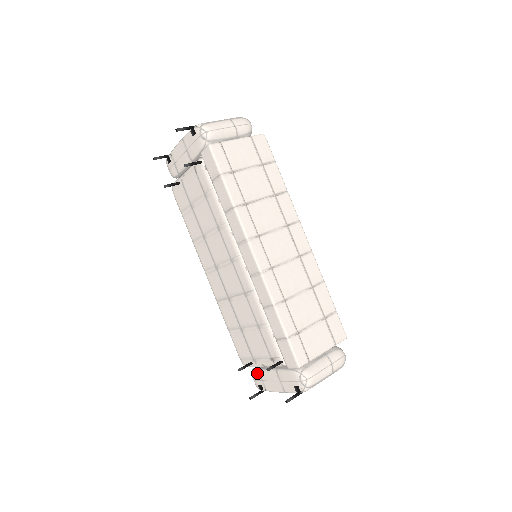
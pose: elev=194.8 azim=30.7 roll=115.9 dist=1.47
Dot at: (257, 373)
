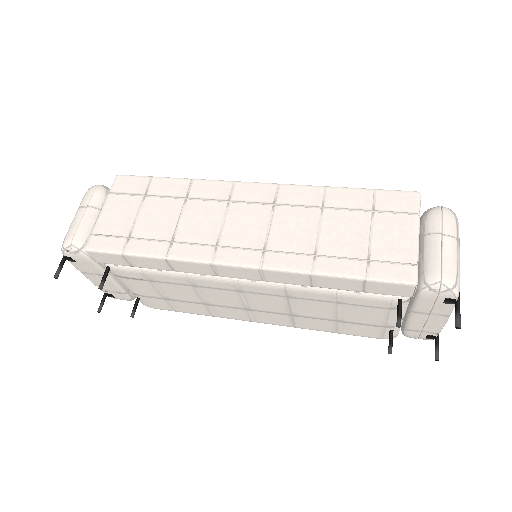
Dot at: (408, 332)
